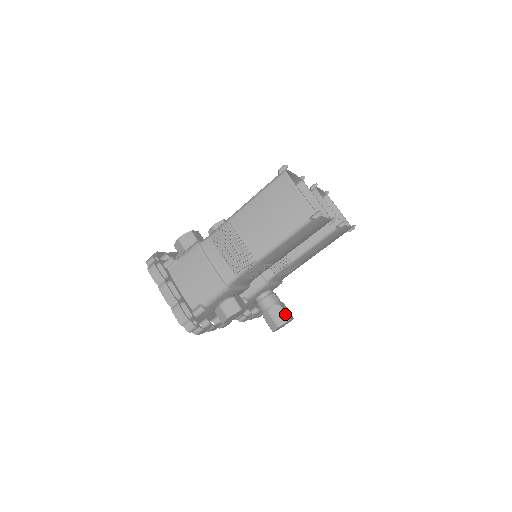
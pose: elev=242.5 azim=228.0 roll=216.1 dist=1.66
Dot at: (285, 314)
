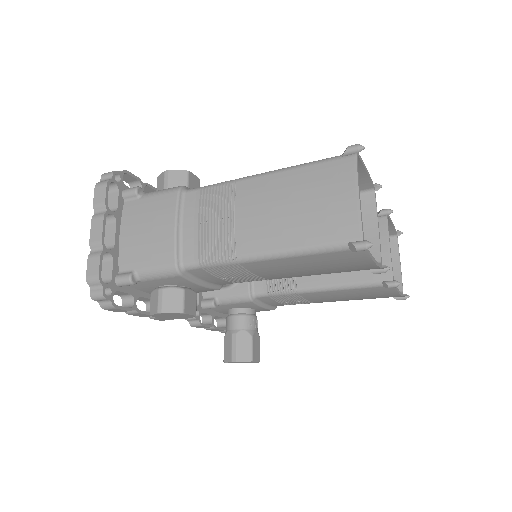
Dot at: (251, 351)
